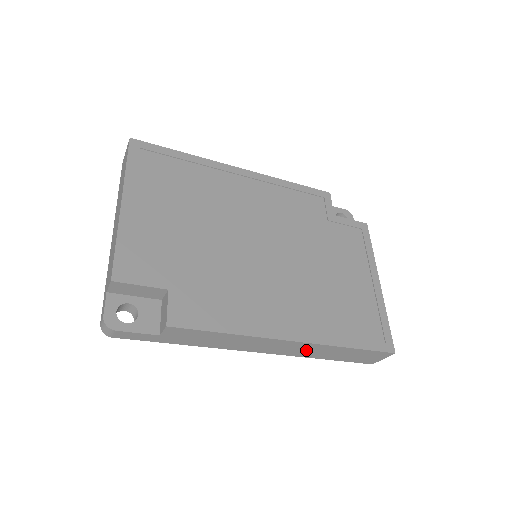
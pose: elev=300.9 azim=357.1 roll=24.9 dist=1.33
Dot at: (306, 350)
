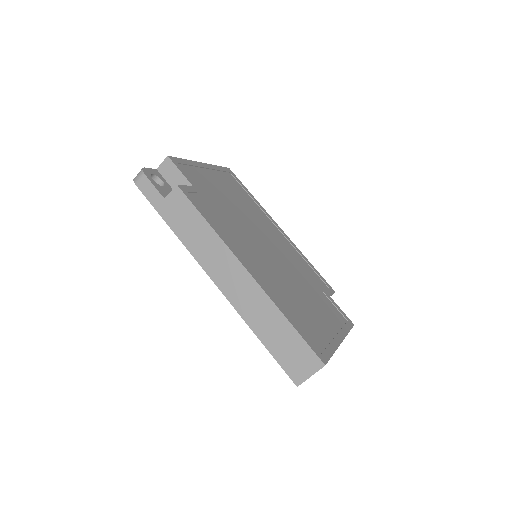
Dot at: (250, 301)
